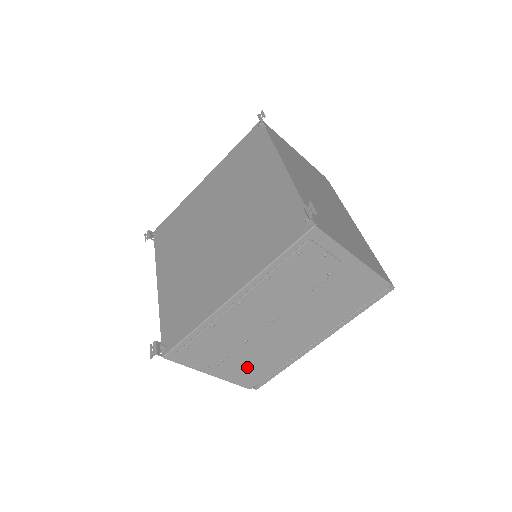
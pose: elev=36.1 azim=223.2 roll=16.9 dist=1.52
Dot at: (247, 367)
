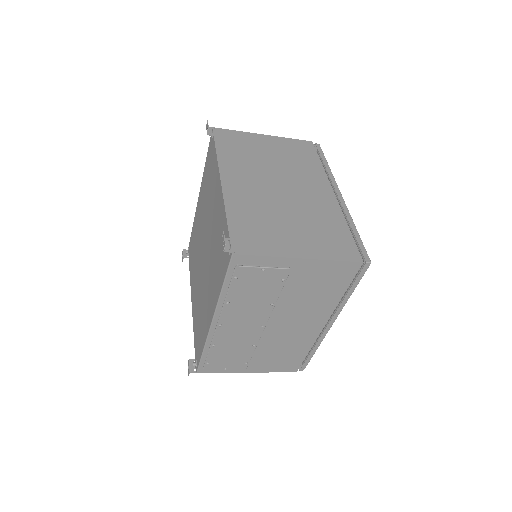
Dot at: (277, 359)
